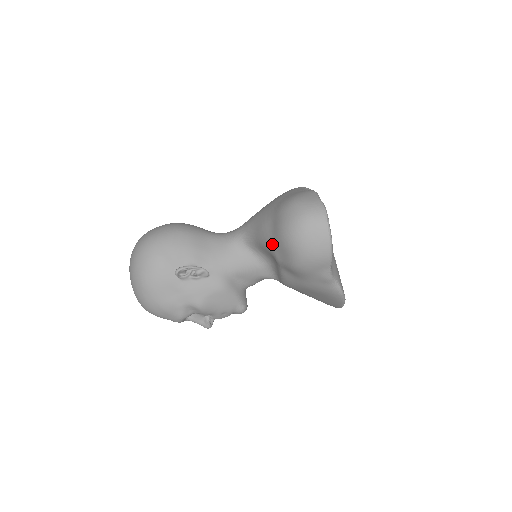
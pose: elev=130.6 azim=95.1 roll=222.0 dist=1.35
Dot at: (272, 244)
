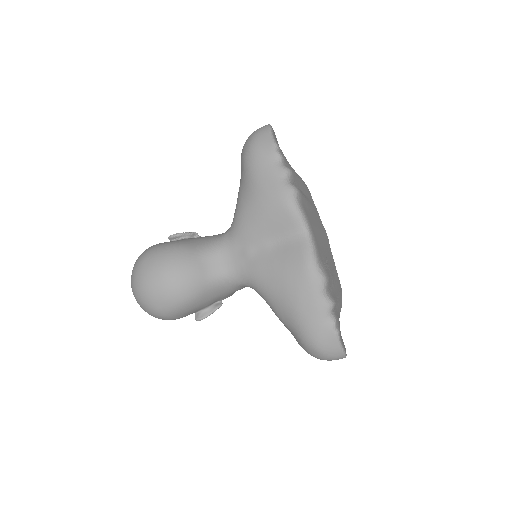
Dot at: occluded
